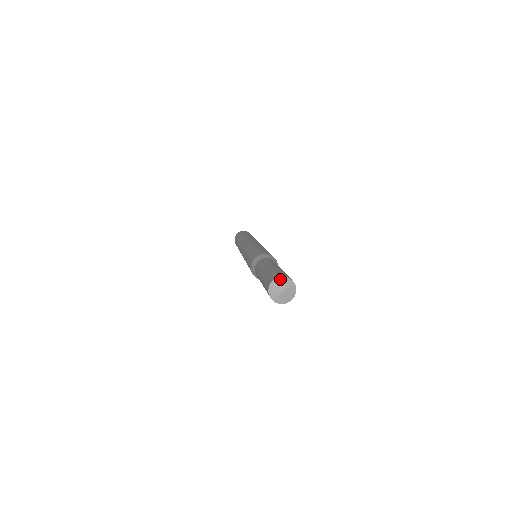
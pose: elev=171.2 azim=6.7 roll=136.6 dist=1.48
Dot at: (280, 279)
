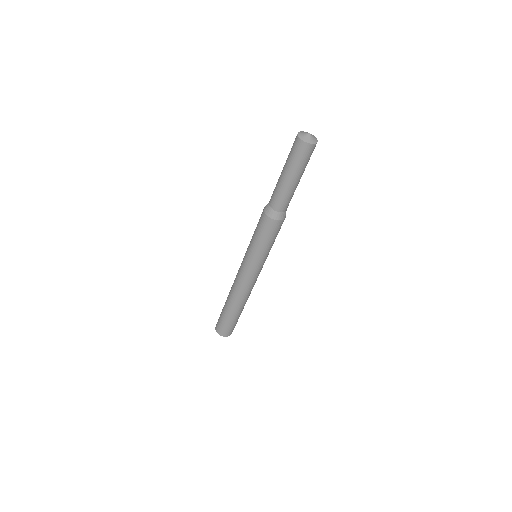
Dot at: occluded
